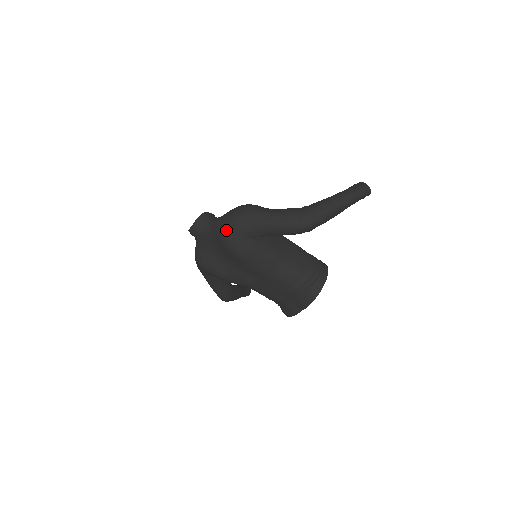
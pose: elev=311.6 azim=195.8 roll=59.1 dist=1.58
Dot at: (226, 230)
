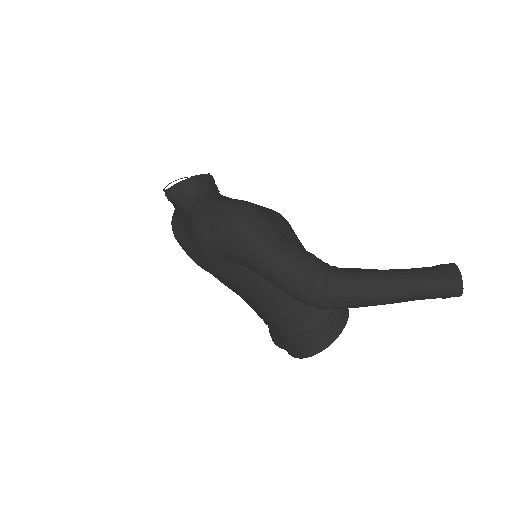
Dot at: (202, 234)
